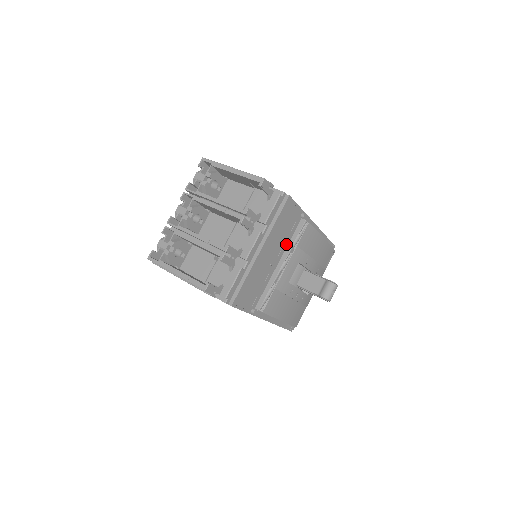
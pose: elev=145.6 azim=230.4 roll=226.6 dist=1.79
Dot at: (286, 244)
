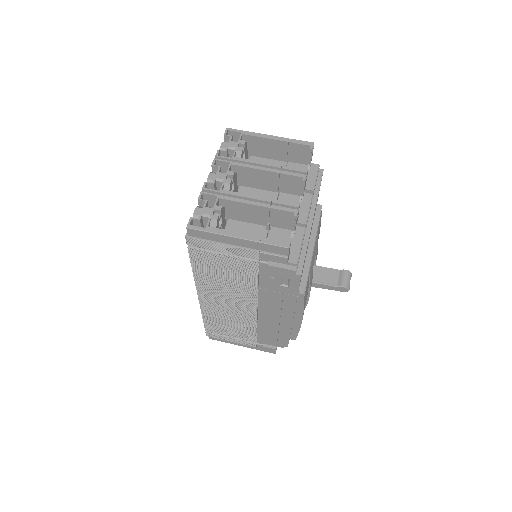
Dot at: (312, 226)
